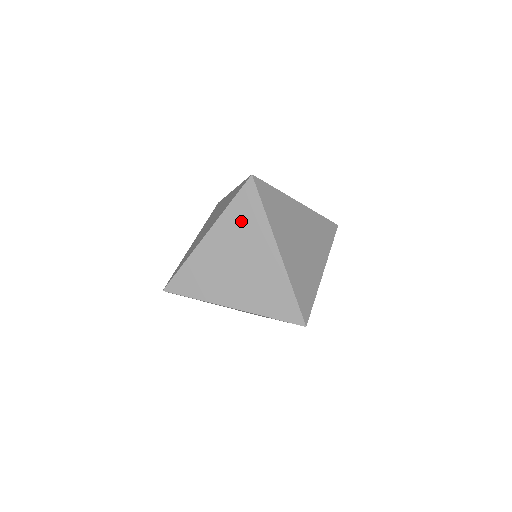
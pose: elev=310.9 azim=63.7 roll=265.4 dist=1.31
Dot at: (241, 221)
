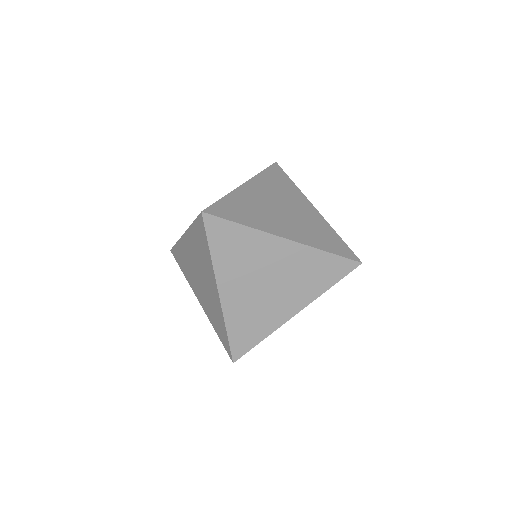
Dot at: occluded
